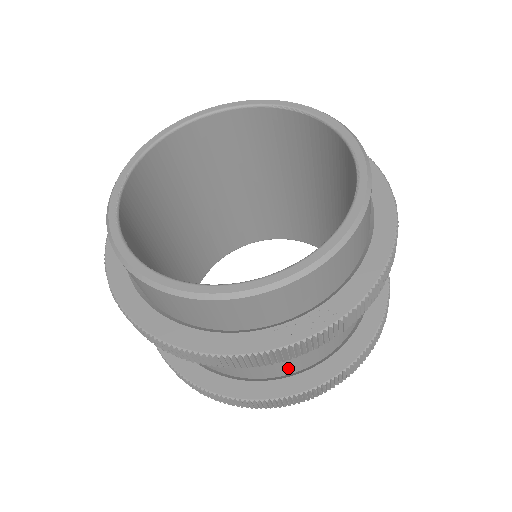
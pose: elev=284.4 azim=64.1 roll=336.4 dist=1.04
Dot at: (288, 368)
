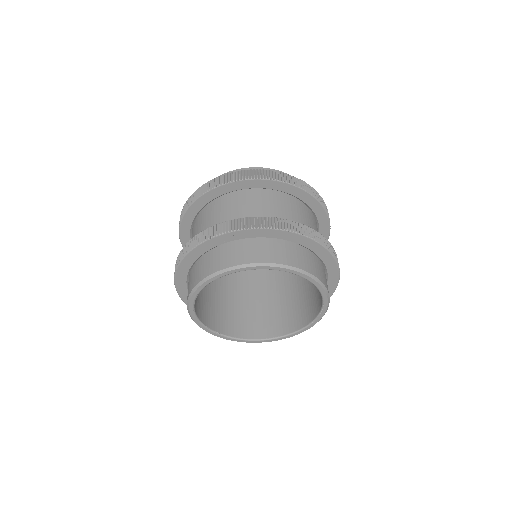
Dot at: occluded
